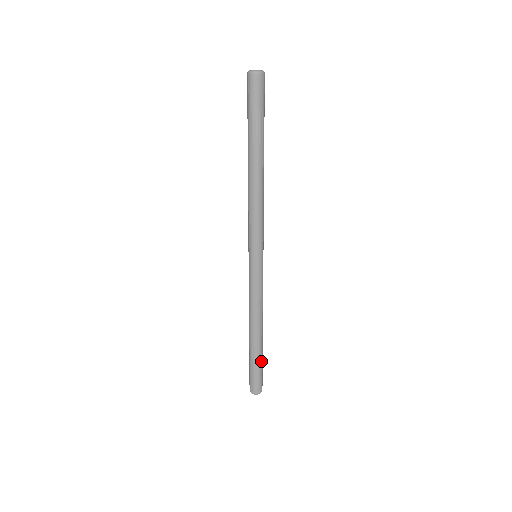
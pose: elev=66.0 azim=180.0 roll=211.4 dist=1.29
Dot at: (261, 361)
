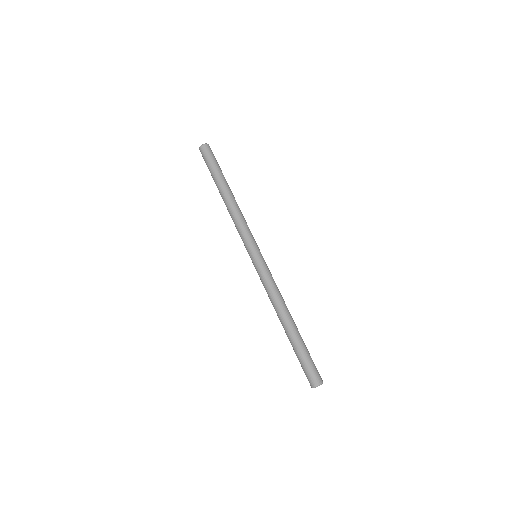
Dot at: (302, 348)
